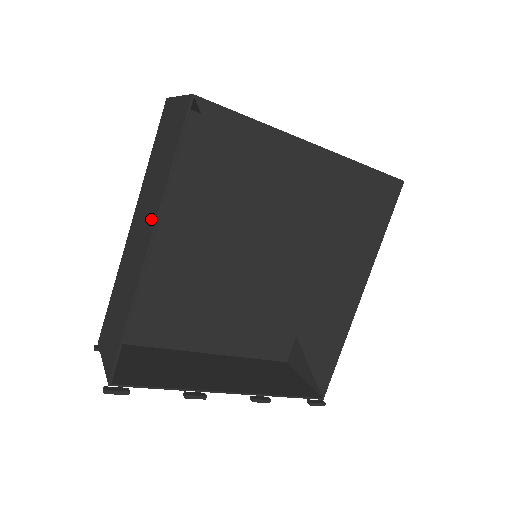
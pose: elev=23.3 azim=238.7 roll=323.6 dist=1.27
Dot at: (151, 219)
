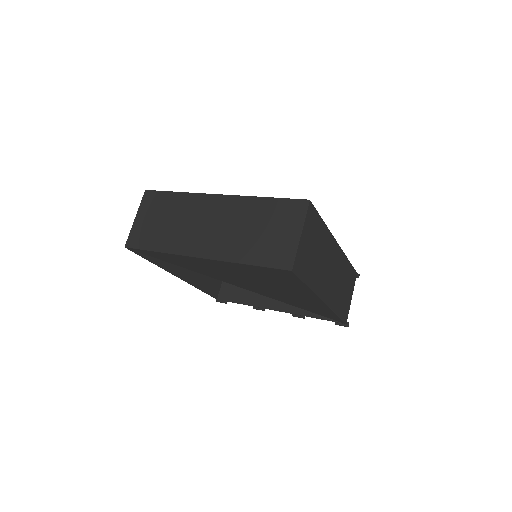
Dot at: (173, 264)
